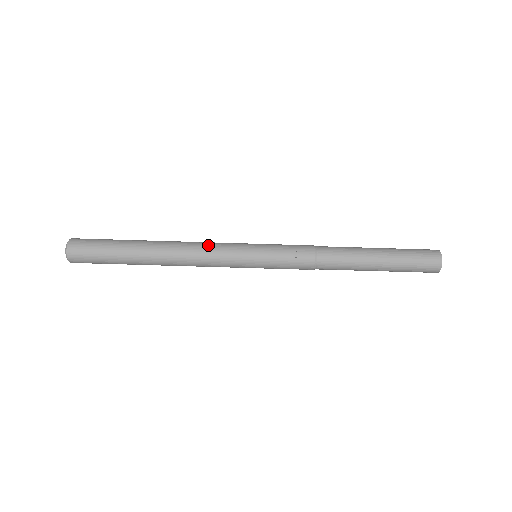
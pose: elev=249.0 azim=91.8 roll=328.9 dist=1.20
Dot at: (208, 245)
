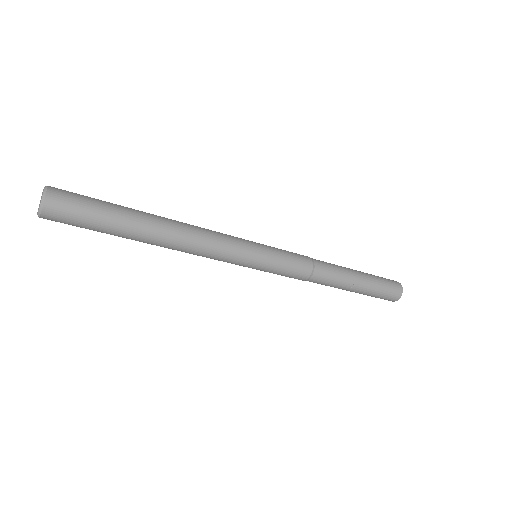
Dot at: (211, 256)
